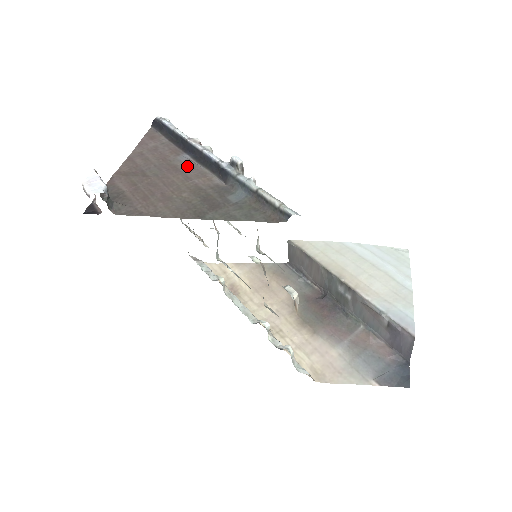
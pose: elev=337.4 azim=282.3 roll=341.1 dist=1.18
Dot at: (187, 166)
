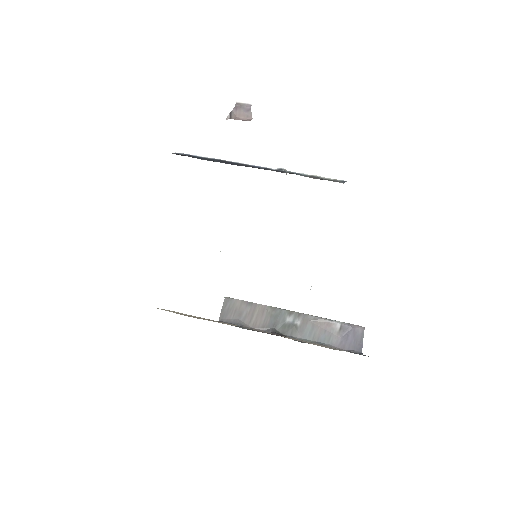
Dot at: occluded
